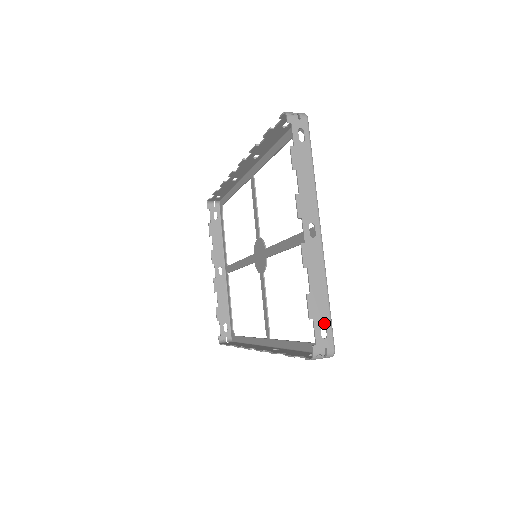
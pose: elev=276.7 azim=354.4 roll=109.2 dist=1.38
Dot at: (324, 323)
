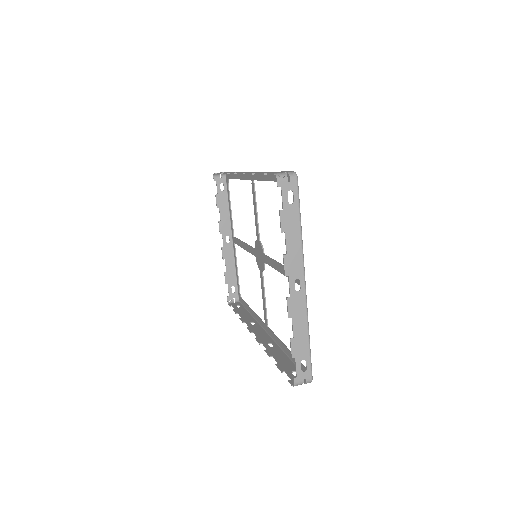
Dot at: occluded
